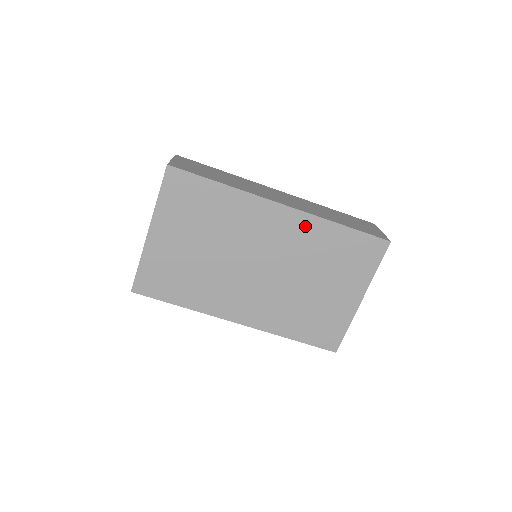
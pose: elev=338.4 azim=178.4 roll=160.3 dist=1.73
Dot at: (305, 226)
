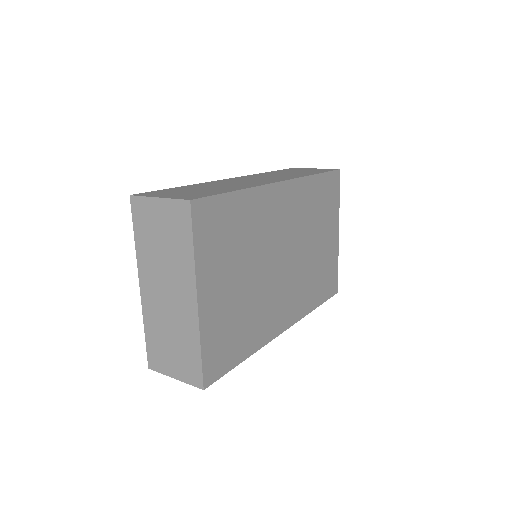
Dot at: (299, 192)
